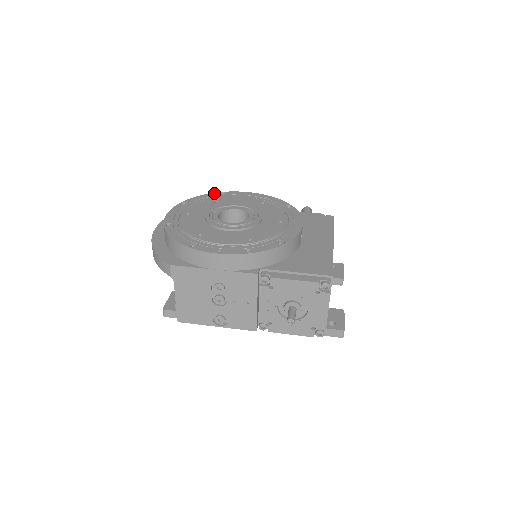
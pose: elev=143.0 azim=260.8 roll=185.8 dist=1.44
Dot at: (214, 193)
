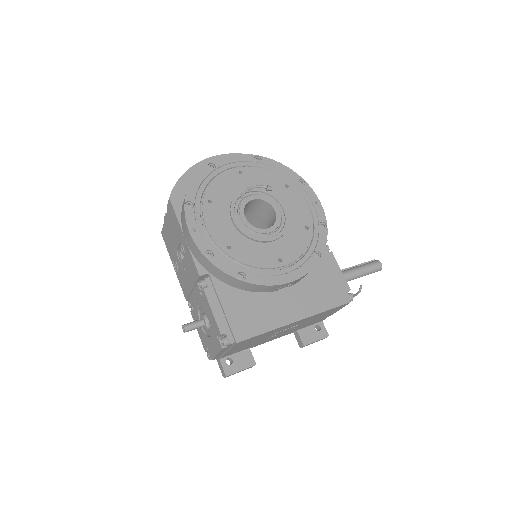
Dot at: (297, 174)
